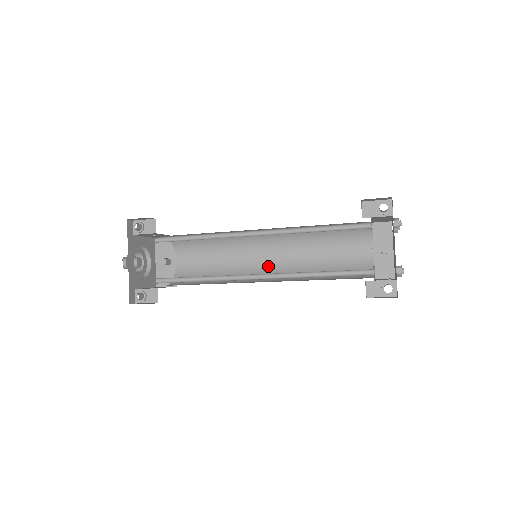
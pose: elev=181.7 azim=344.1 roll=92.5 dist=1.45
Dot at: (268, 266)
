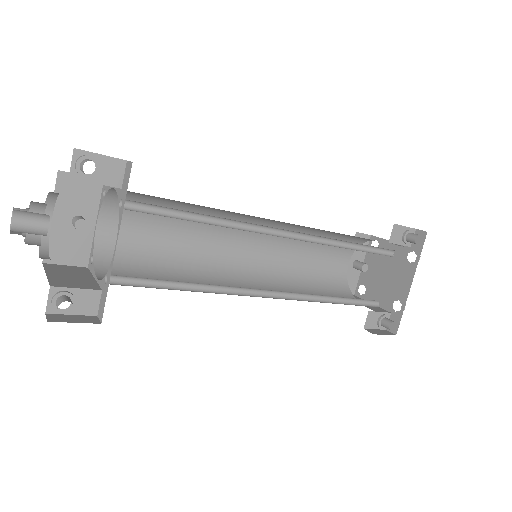
Dot at: (242, 261)
